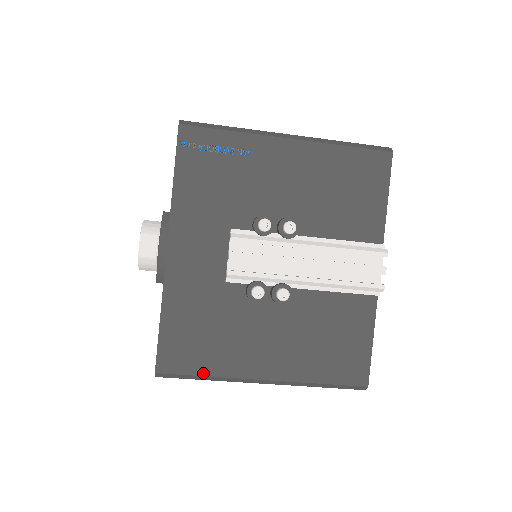
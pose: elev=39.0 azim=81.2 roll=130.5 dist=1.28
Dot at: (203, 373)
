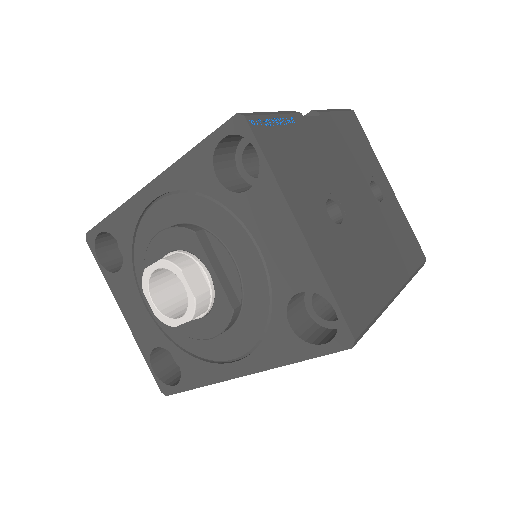
Dot at: occluded
